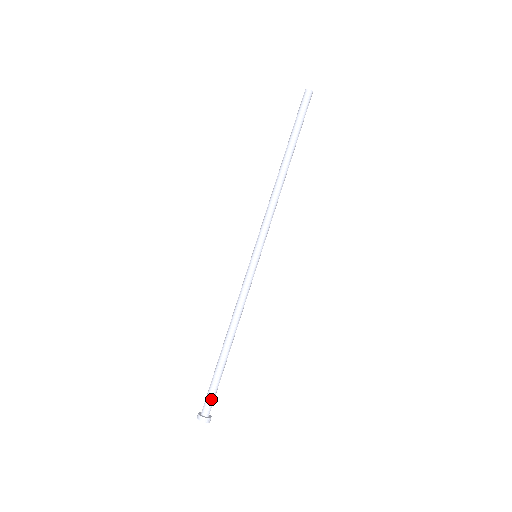
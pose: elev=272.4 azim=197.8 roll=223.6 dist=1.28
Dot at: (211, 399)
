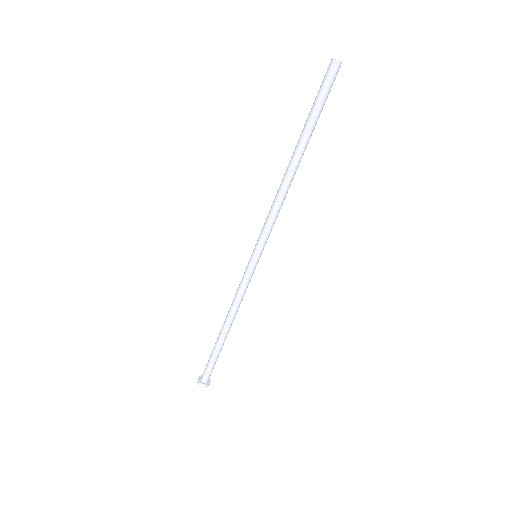
Dot at: (208, 371)
